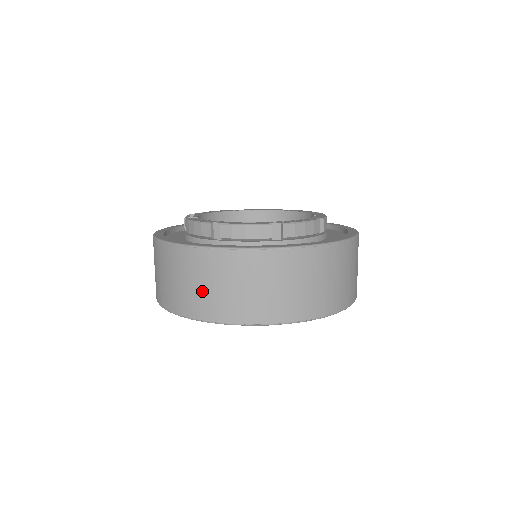
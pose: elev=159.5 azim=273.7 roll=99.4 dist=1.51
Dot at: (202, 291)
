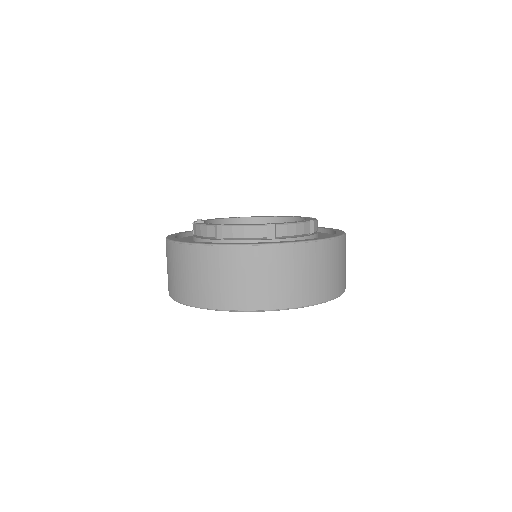
Dot at: (207, 283)
